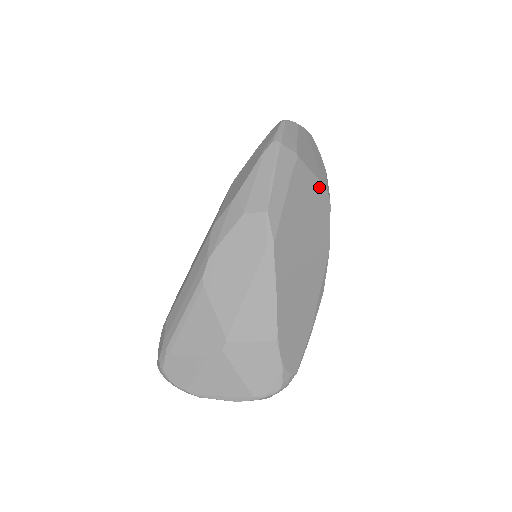
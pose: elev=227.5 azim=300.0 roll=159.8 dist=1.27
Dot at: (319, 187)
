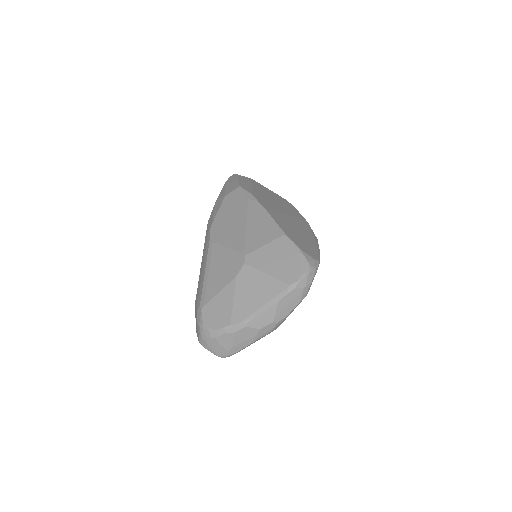
Dot at: (278, 196)
